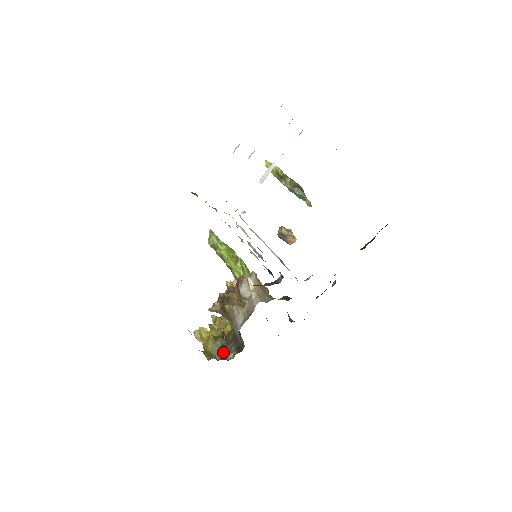
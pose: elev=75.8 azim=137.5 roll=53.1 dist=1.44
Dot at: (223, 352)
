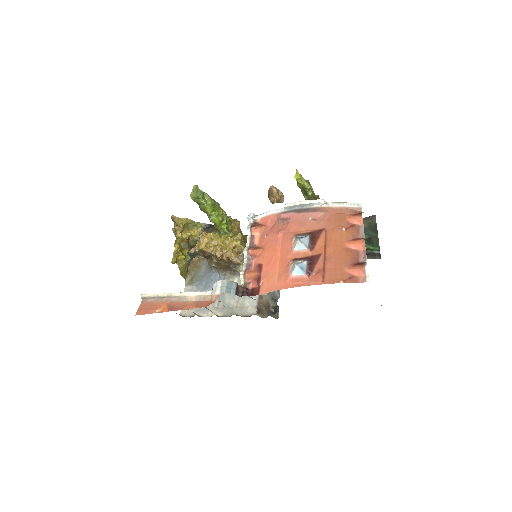
Dot at: occluded
